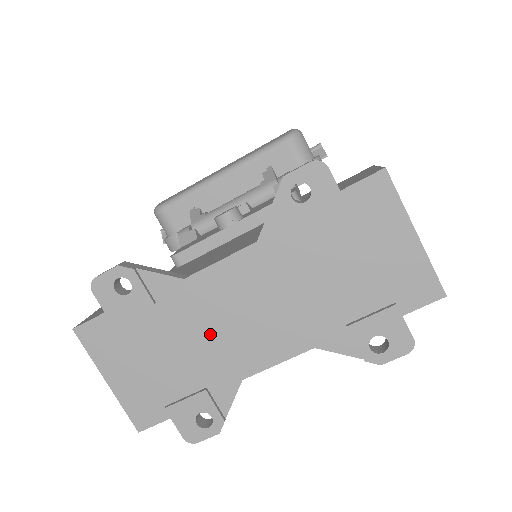
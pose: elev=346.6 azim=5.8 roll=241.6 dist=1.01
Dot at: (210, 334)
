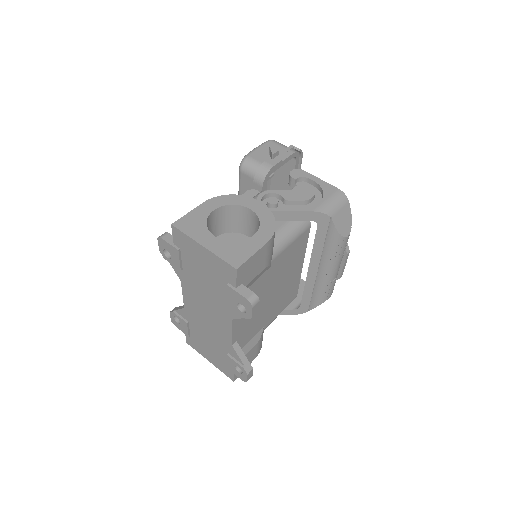
Dot at: (208, 328)
